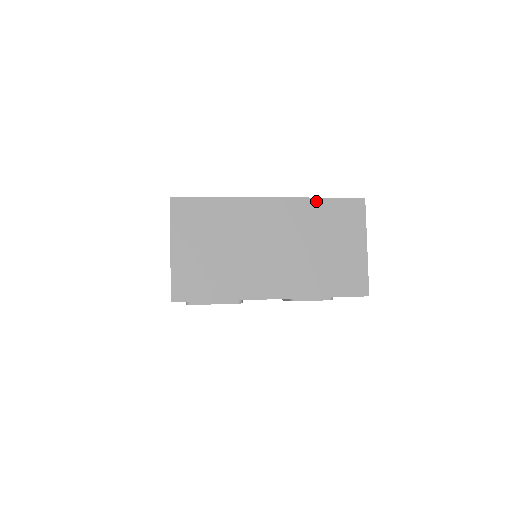
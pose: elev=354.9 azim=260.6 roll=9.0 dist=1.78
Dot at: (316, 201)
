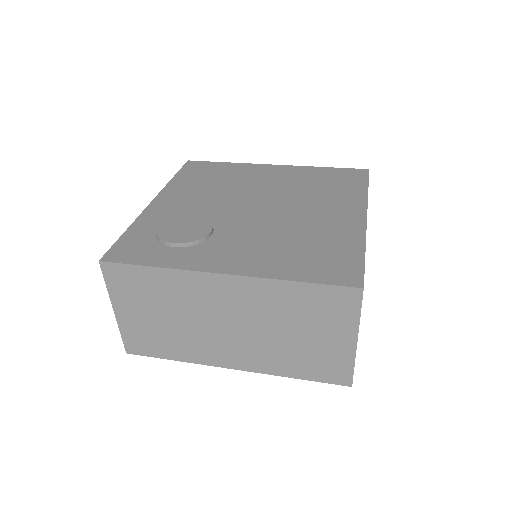
Dot at: (286, 284)
